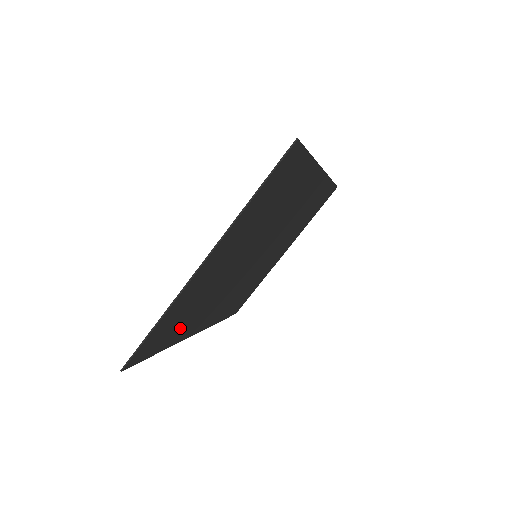
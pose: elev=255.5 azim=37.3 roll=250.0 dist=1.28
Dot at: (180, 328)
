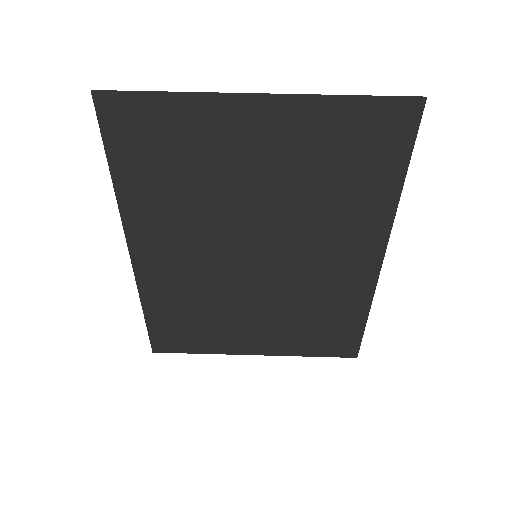
Dot at: (149, 182)
